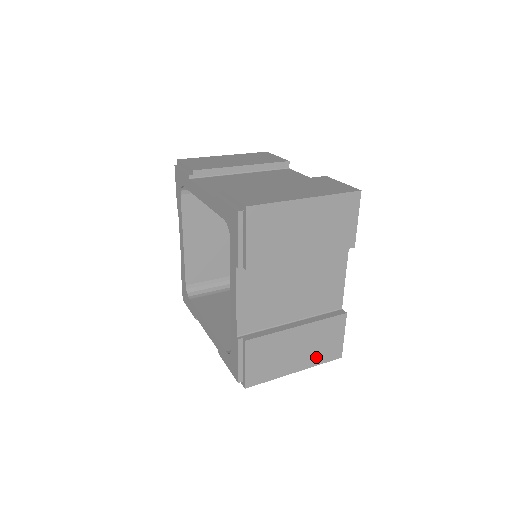
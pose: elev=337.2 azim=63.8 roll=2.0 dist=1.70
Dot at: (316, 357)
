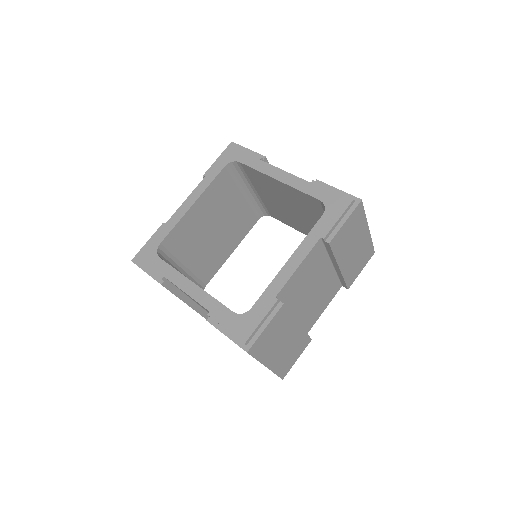
Dot at: (280, 364)
